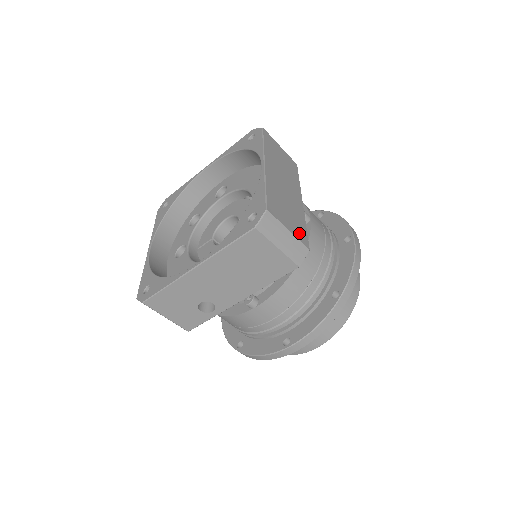
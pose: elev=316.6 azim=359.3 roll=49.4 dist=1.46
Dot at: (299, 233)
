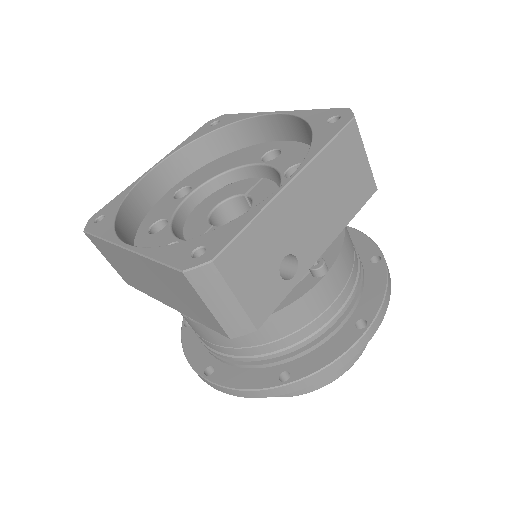
Dot at: occluded
